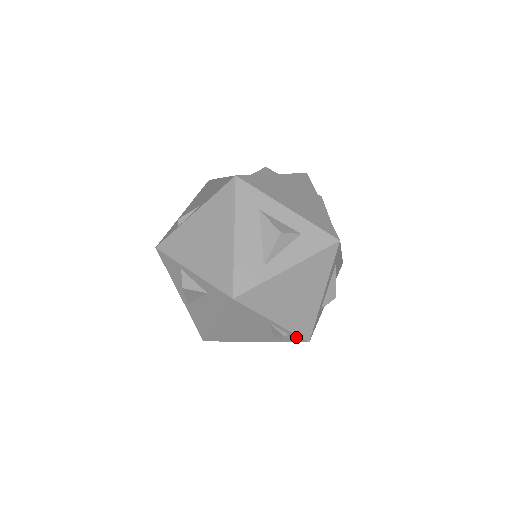
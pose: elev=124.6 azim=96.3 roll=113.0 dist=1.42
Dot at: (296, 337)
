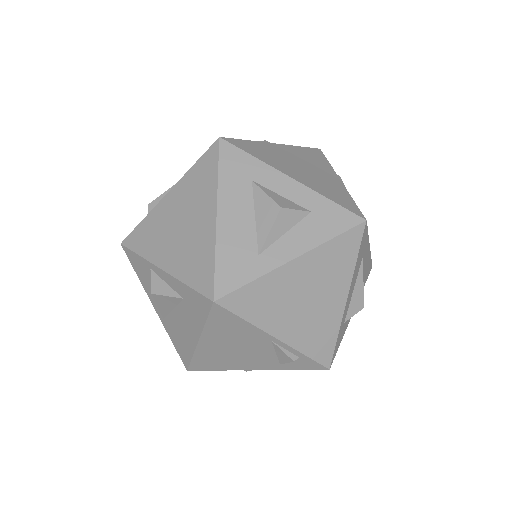
Dot at: (310, 362)
